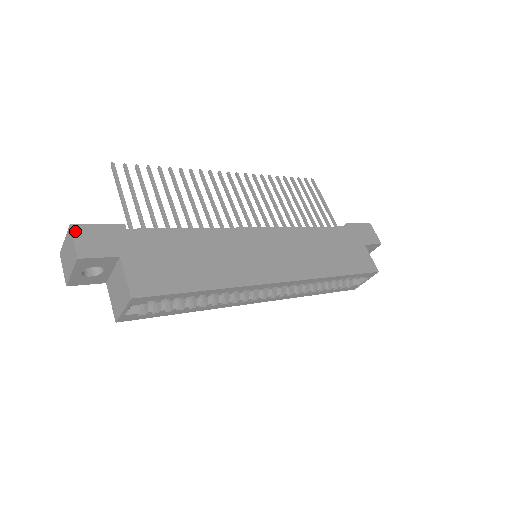
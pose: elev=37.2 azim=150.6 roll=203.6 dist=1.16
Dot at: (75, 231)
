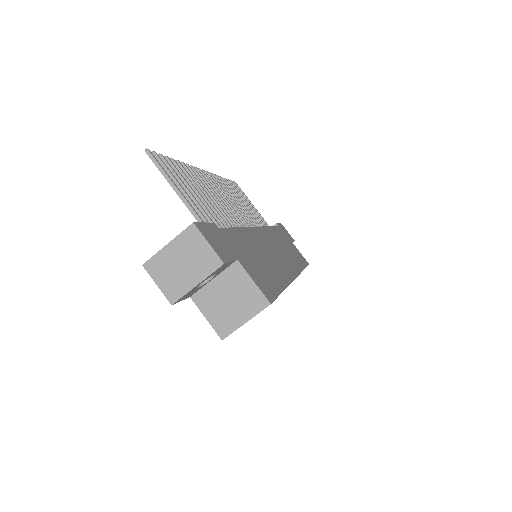
Dot at: (201, 231)
